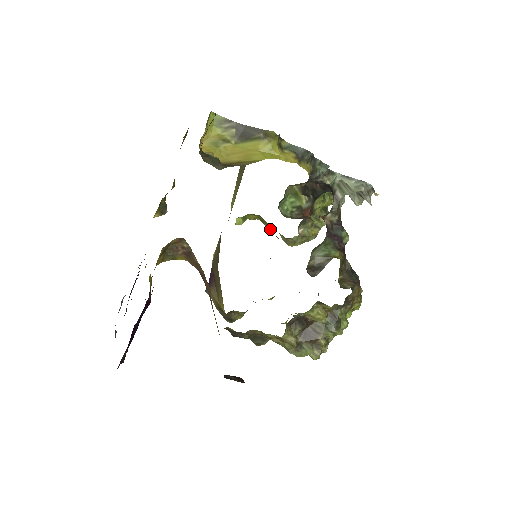
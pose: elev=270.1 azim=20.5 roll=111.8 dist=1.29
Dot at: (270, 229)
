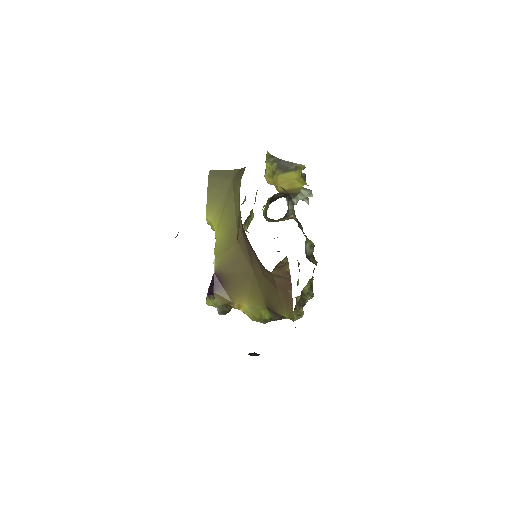
Dot at: occluded
